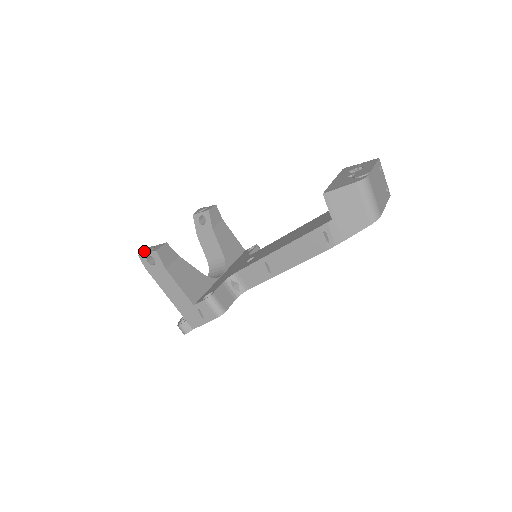
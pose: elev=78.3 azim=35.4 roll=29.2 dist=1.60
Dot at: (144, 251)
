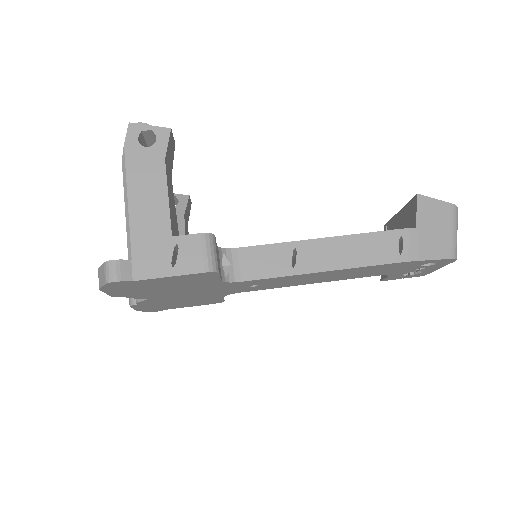
Dot at: (142, 124)
